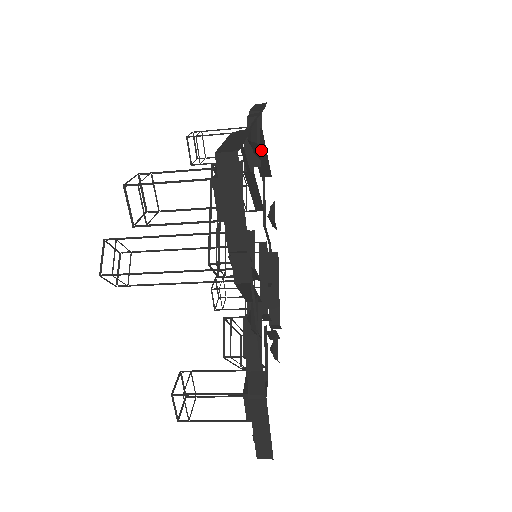
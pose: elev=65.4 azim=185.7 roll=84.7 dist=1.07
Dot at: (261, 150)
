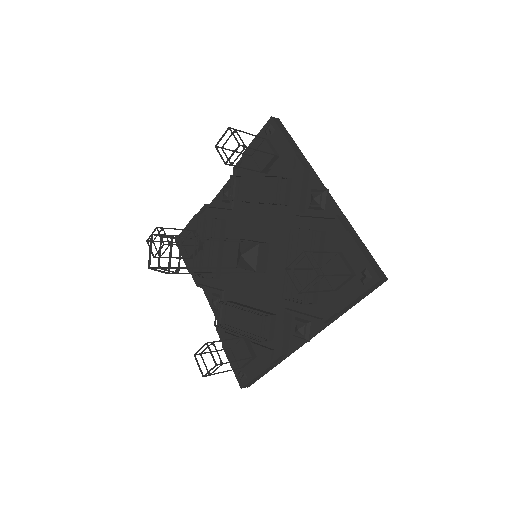
Dot at: (275, 169)
